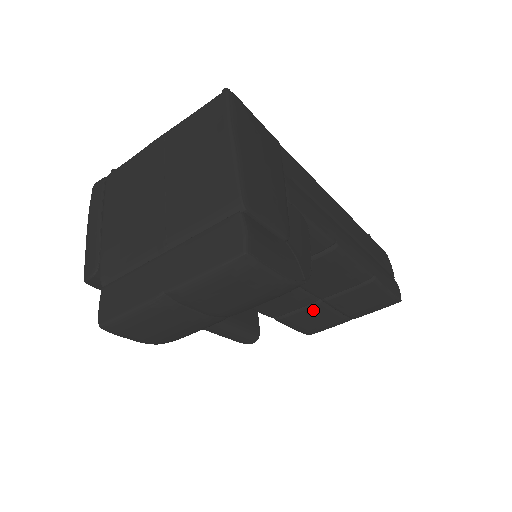
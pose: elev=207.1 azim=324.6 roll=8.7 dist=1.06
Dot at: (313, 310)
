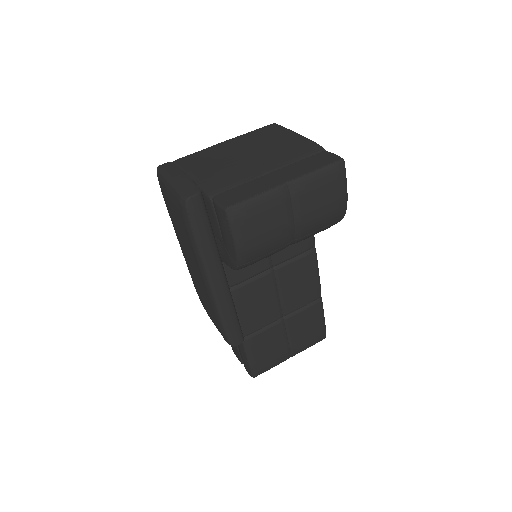
Dot at: (274, 330)
